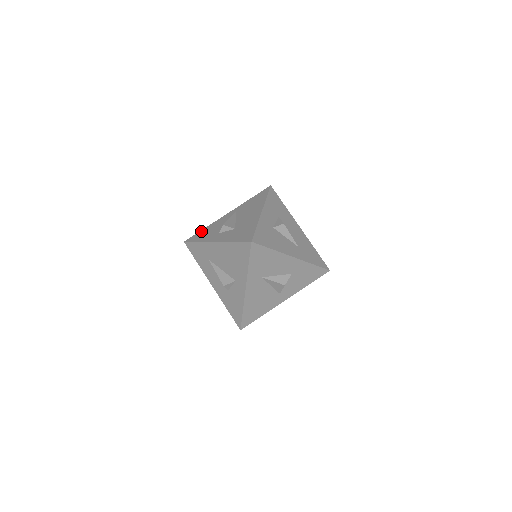
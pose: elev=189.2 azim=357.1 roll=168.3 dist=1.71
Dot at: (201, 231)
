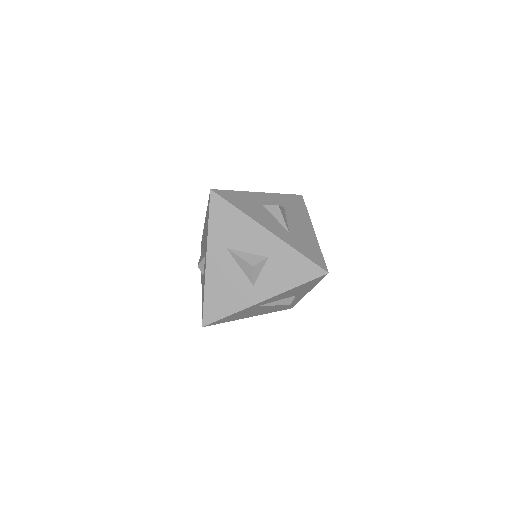
Dot at: occluded
